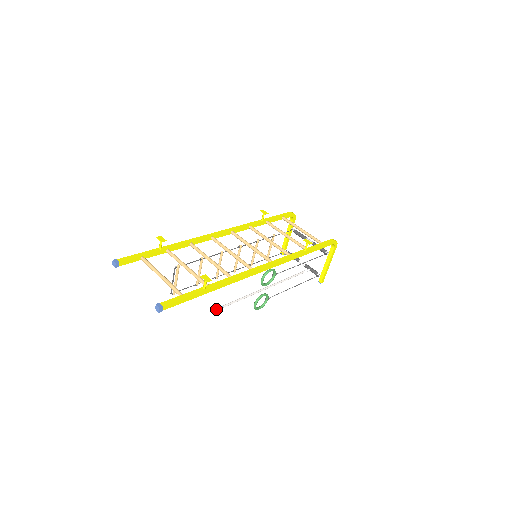
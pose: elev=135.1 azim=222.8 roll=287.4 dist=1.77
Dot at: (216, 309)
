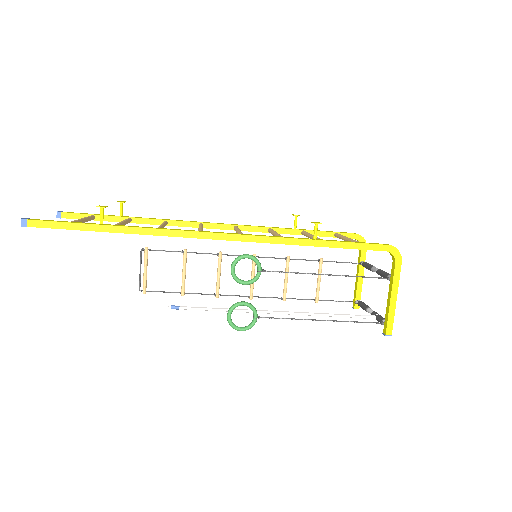
Dot at: (168, 306)
